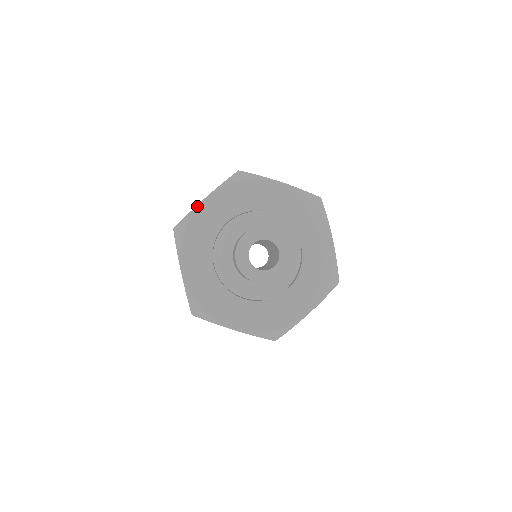
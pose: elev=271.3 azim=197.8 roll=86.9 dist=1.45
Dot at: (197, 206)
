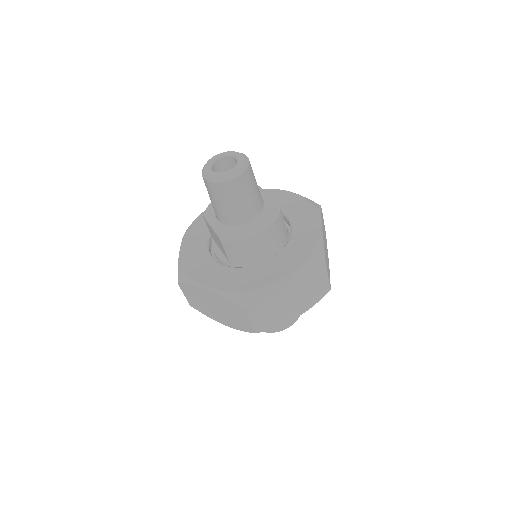
Dot at: (179, 252)
